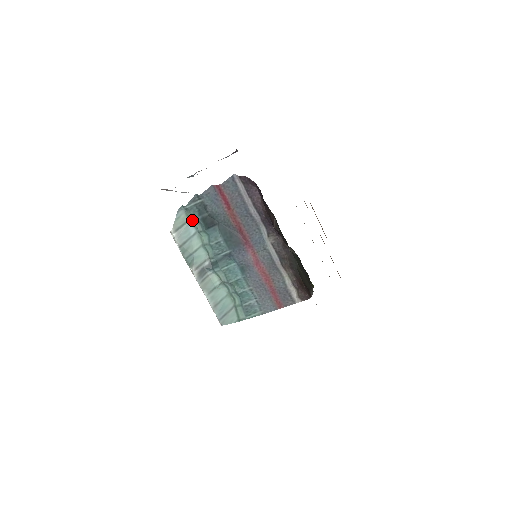
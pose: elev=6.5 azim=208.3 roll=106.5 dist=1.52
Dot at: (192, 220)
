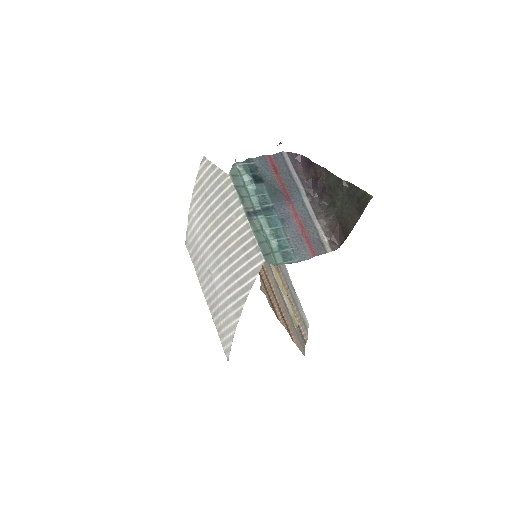
Dot at: (242, 176)
